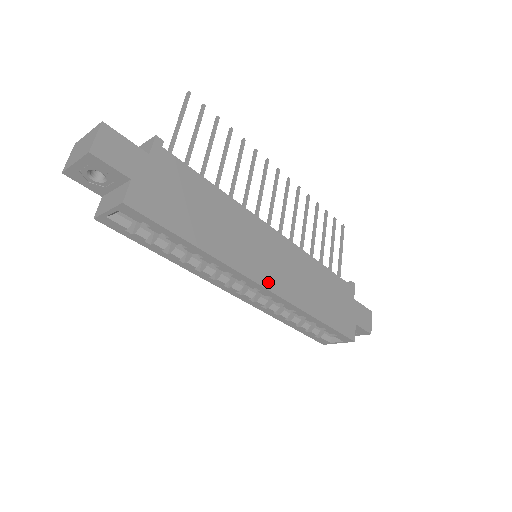
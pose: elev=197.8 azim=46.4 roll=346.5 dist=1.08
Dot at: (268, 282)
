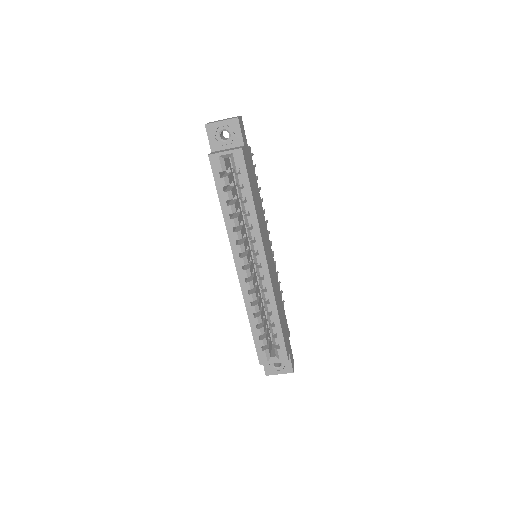
Dot at: (268, 264)
